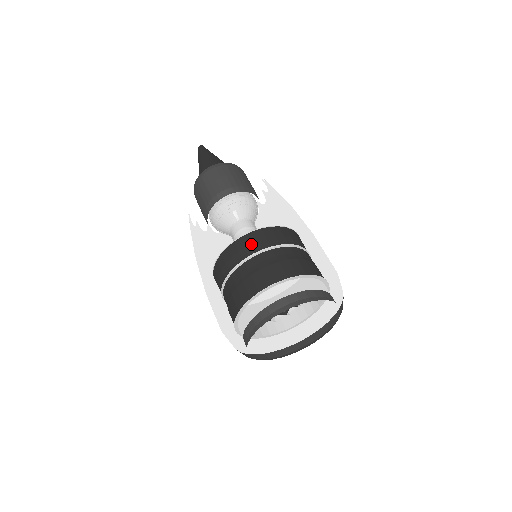
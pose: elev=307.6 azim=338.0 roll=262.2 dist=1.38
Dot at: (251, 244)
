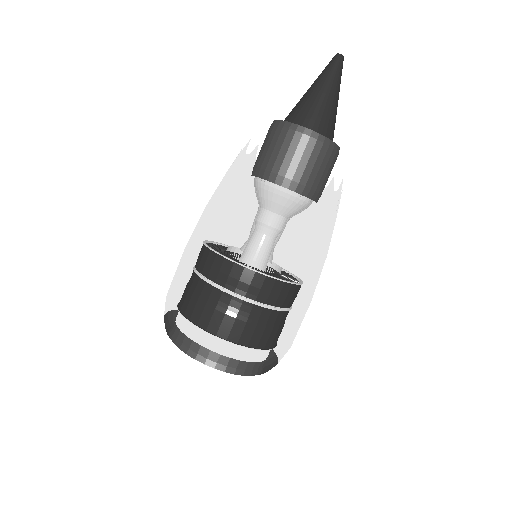
Dot at: (274, 294)
